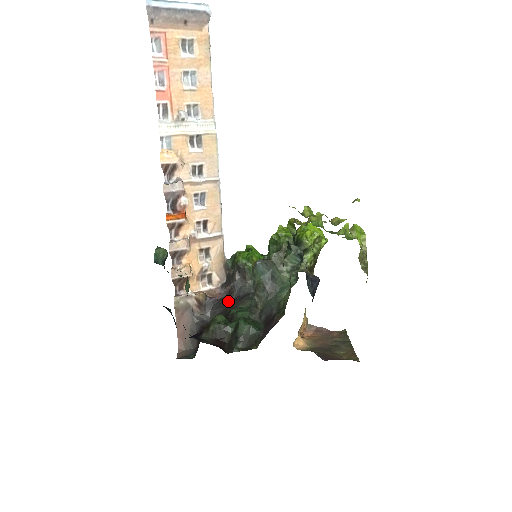
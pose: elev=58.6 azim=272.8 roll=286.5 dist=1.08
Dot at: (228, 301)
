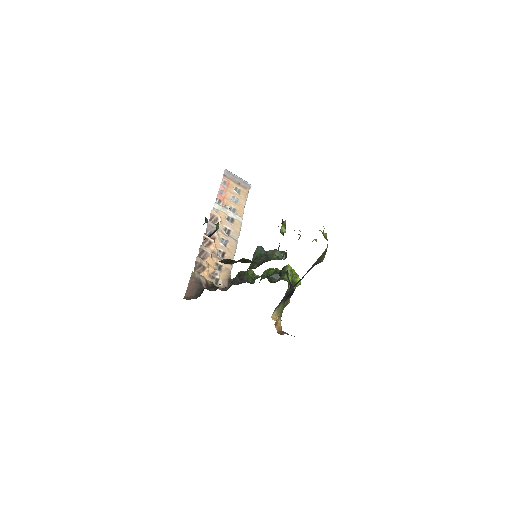
Dot at: occluded
